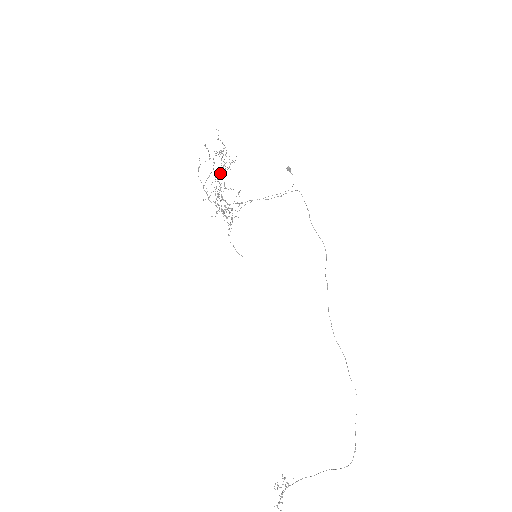
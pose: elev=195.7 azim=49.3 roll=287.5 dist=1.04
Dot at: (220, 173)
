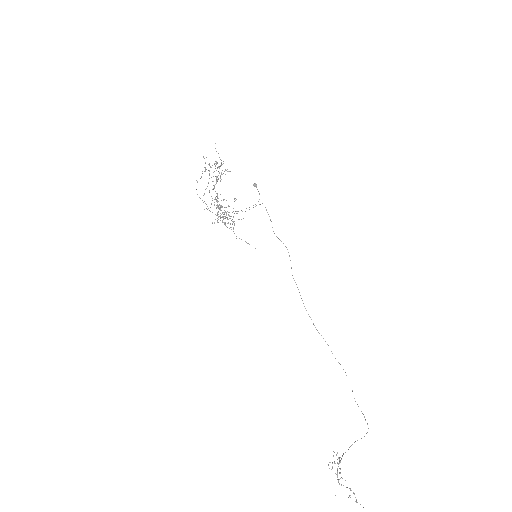
Dot at: (216, 183)
